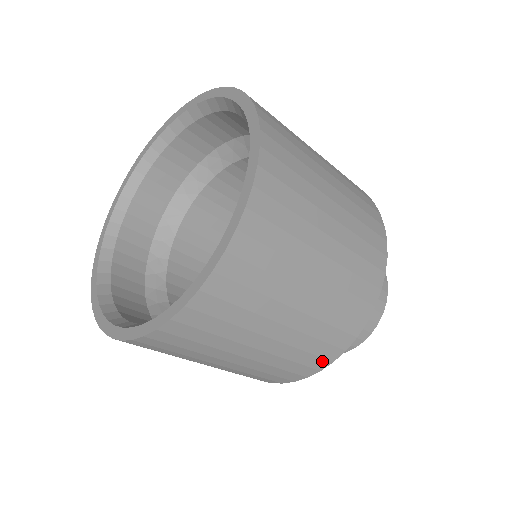
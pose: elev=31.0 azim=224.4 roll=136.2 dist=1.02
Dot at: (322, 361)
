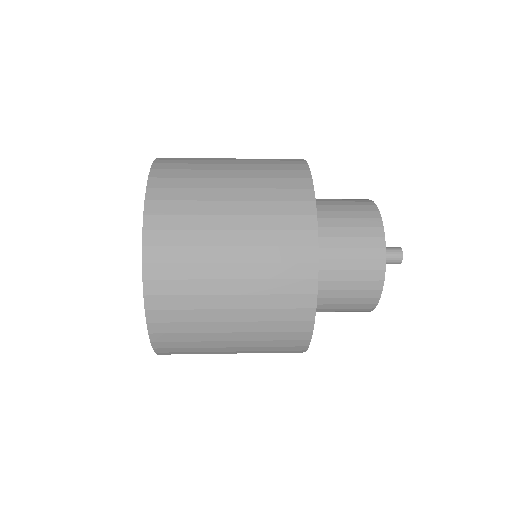
Dot at: (304, 311)
